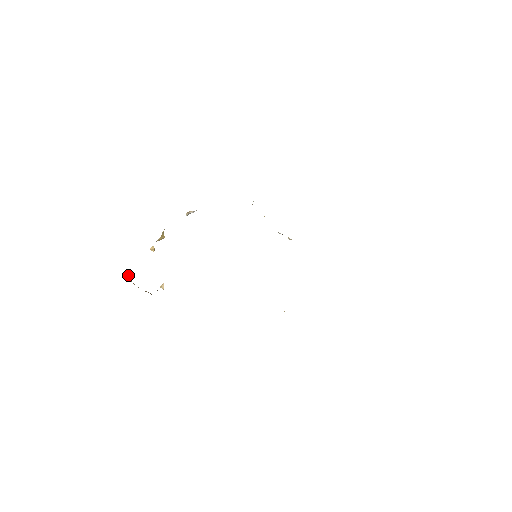
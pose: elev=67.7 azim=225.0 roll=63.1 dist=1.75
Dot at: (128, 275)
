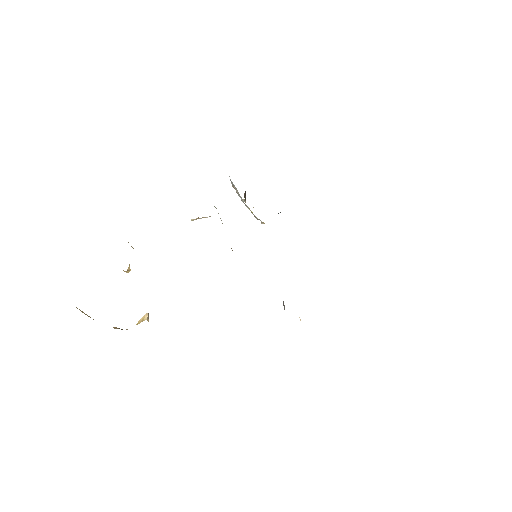
Dot at: occluded
